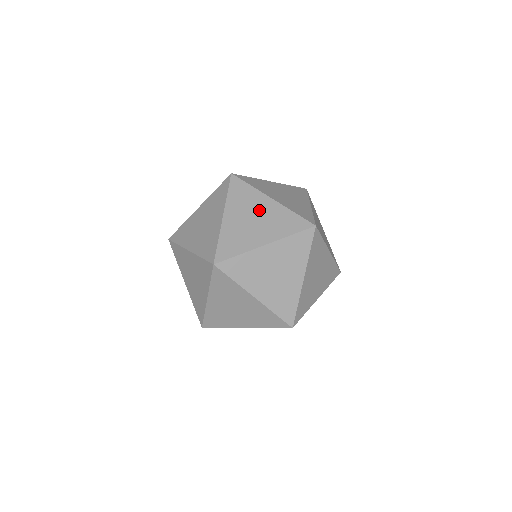
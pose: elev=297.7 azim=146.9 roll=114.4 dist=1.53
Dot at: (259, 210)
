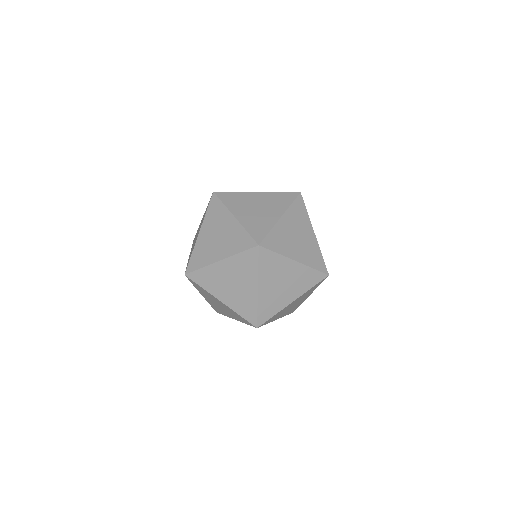
Dot at: (255, 202)
